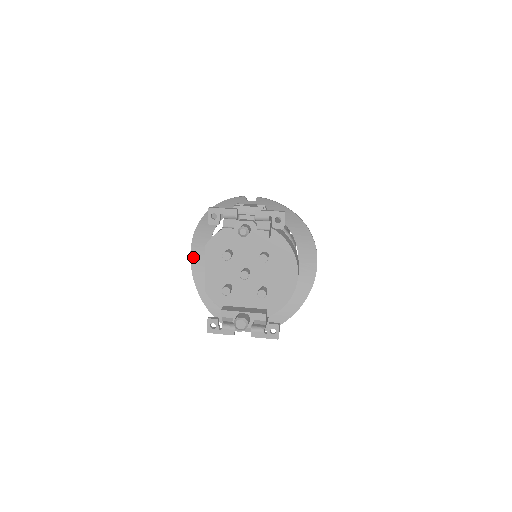
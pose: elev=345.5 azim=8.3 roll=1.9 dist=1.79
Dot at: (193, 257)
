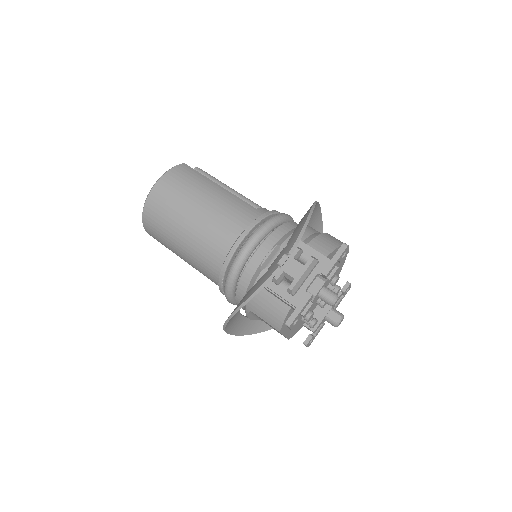
Dot at: (230, 331)
